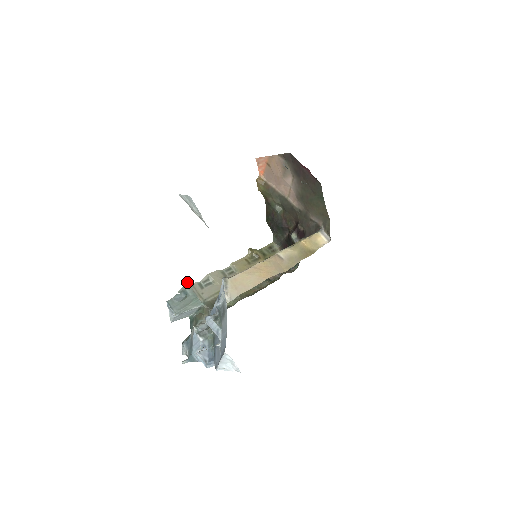
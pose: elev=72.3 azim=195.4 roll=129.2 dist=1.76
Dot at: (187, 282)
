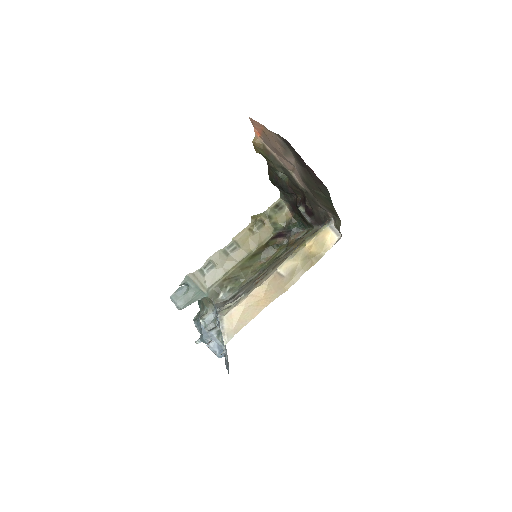
Dot at: (187, 274)
